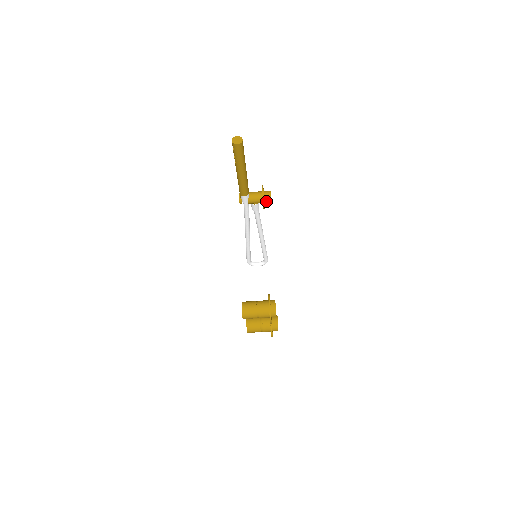
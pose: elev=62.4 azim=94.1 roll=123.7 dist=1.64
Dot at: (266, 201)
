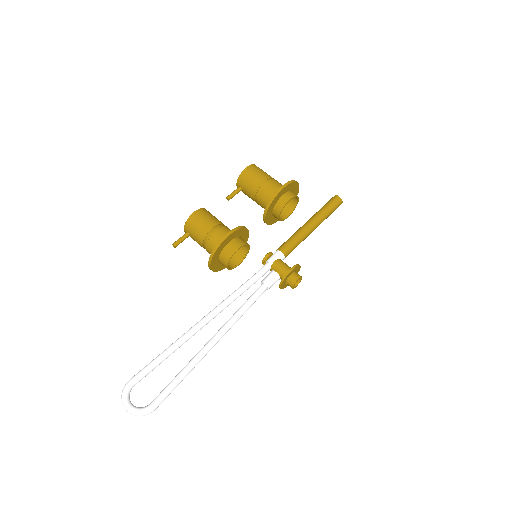
Dot at: (293, 275)
